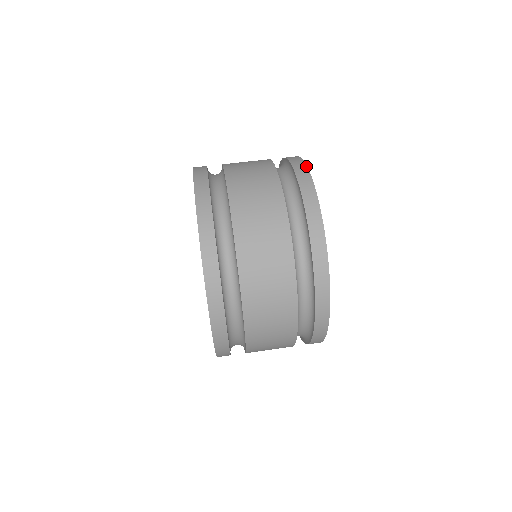
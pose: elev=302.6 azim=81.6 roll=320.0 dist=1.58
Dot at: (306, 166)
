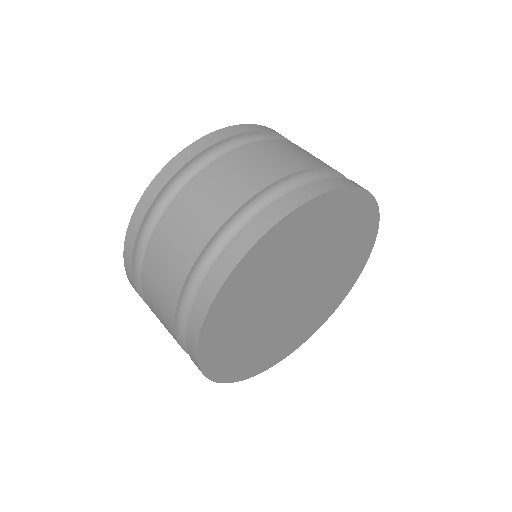
Dot at: (297, 206)
